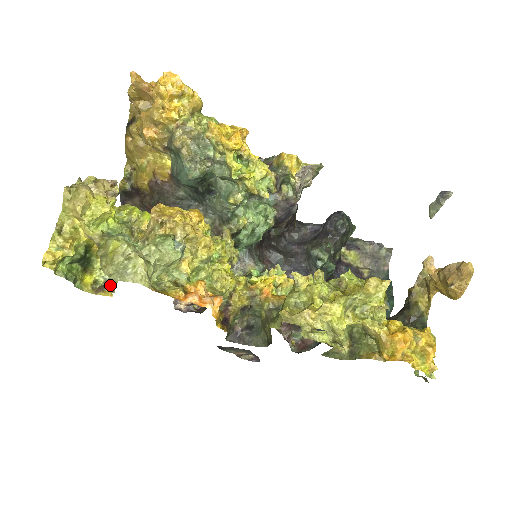
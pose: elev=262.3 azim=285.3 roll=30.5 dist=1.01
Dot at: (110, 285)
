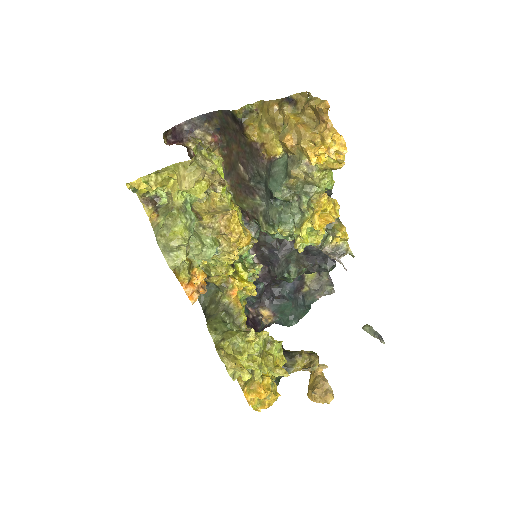
Dot at: (155, 212)
